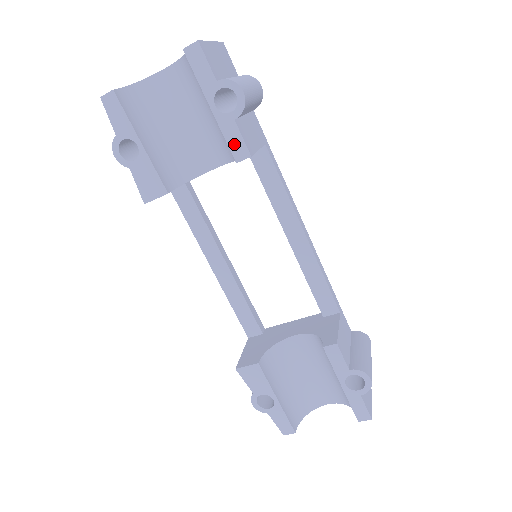
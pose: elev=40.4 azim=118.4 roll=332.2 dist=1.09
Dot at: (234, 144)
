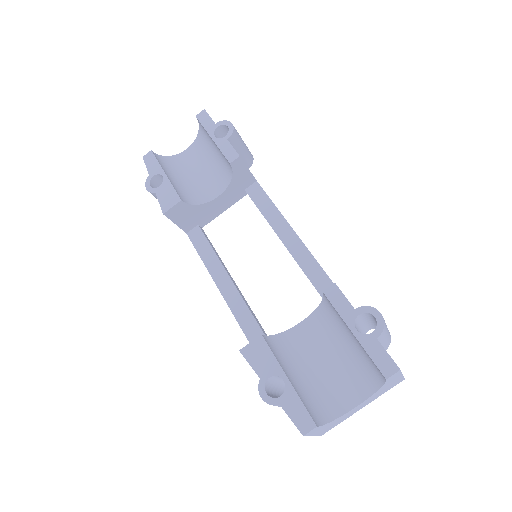
Dot at: (228, 153)
